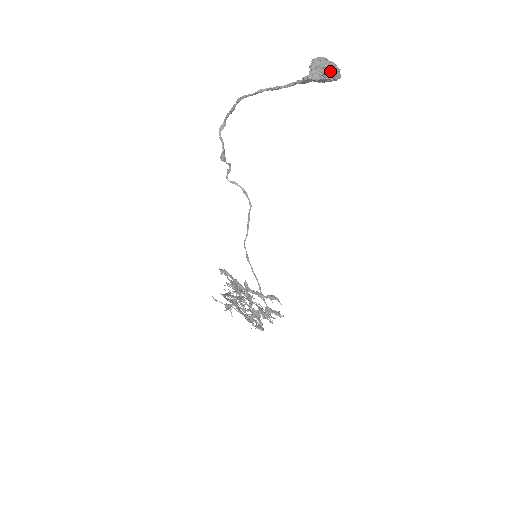
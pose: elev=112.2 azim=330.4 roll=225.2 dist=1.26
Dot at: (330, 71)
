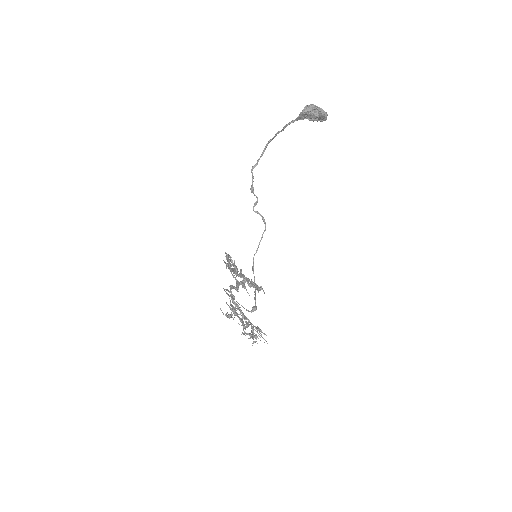
Dot at: (316, 107)
